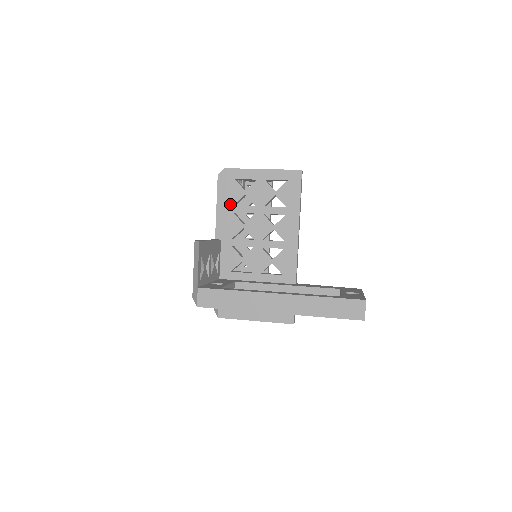
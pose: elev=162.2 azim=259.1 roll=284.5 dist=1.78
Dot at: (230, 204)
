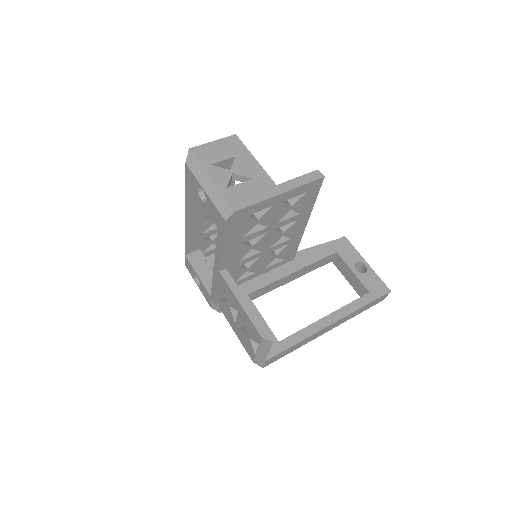
Dot at: (239, 239)
